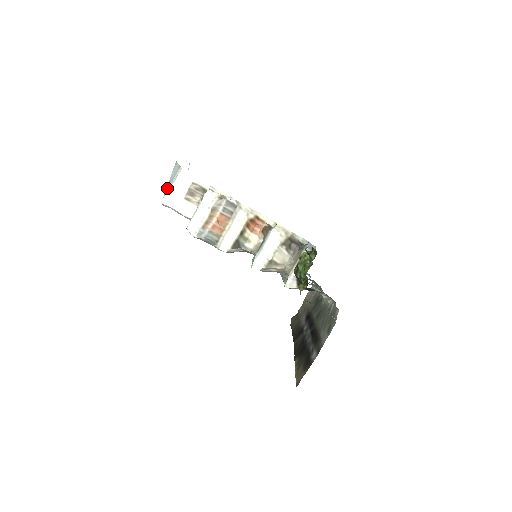
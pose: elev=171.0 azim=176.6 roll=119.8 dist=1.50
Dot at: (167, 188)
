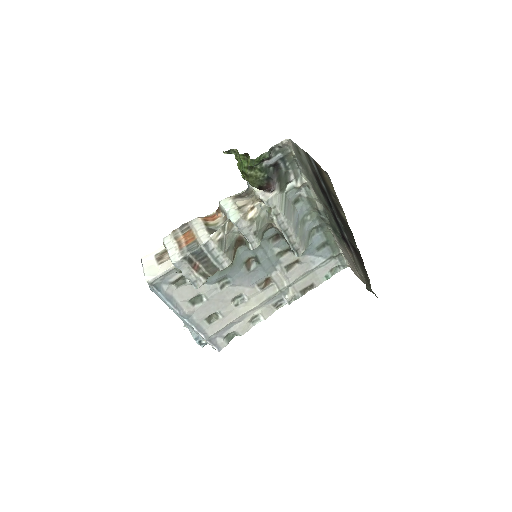
Dot at: occluded
